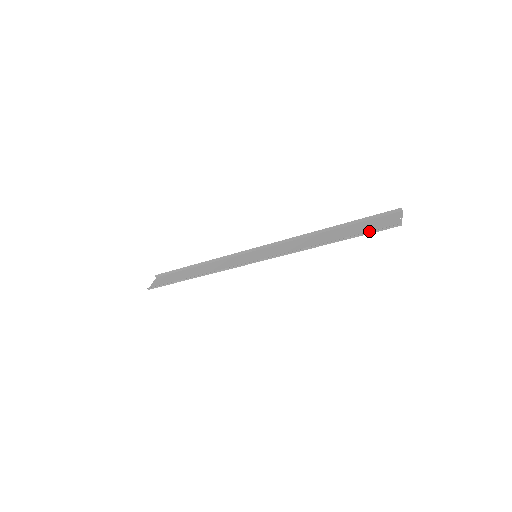
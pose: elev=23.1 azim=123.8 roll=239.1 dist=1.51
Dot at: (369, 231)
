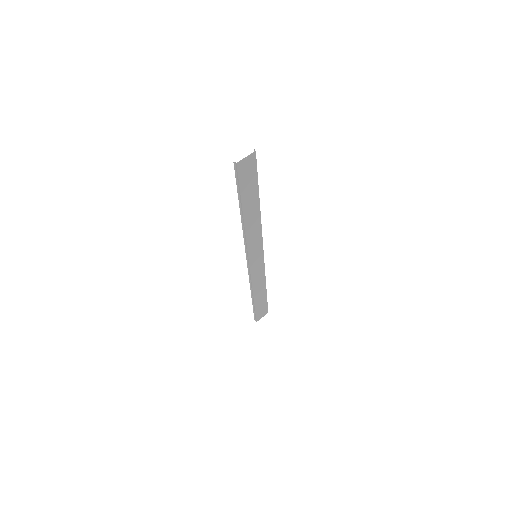
Dot at: (236, 184)
